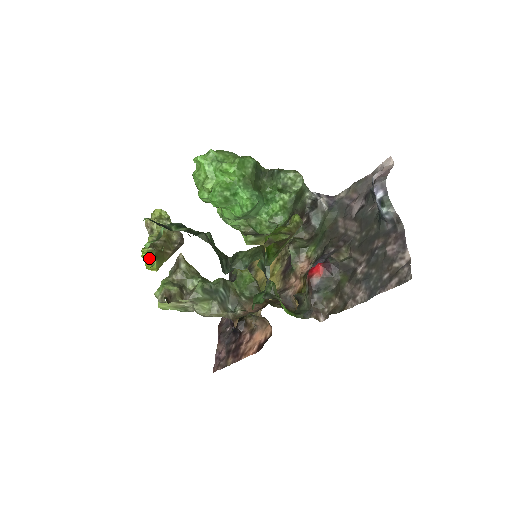
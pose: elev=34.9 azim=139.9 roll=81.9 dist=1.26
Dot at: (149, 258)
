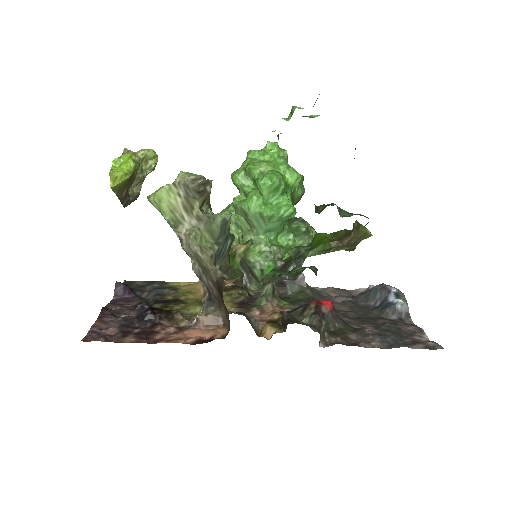
Dot at: (126, 167)
